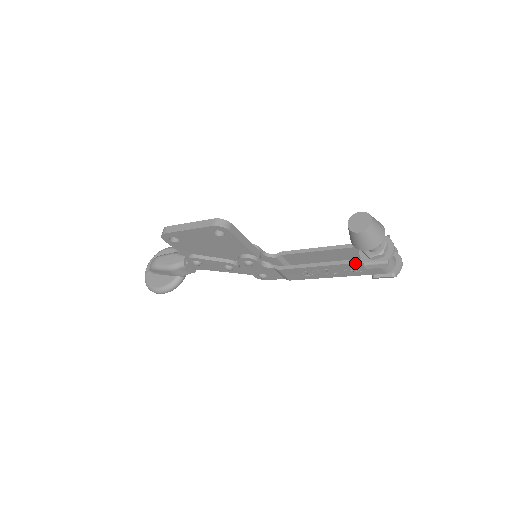
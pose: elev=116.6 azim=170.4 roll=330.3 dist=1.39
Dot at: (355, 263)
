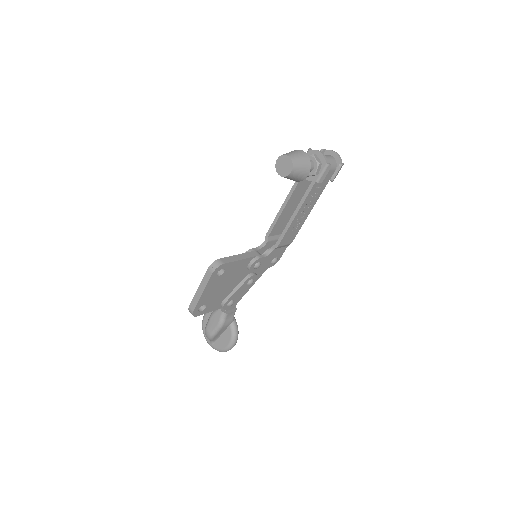
Dot at: (312, 188)
